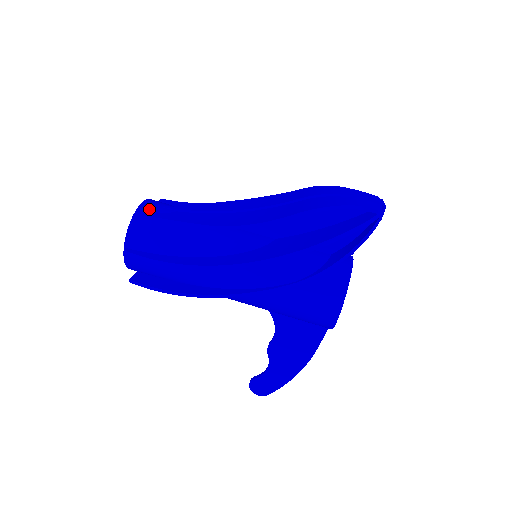
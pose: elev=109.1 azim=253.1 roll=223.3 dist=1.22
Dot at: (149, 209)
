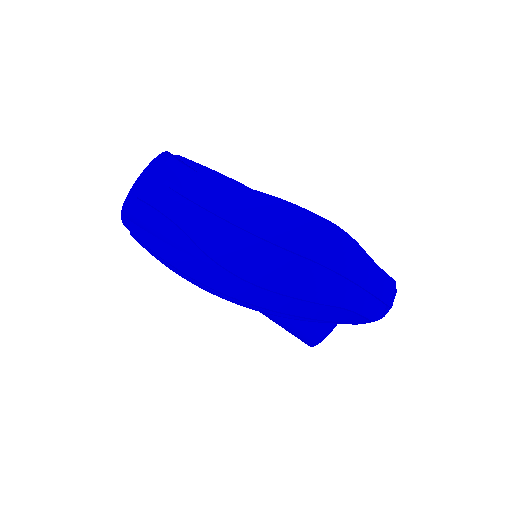
Dot at: (148, 186)
